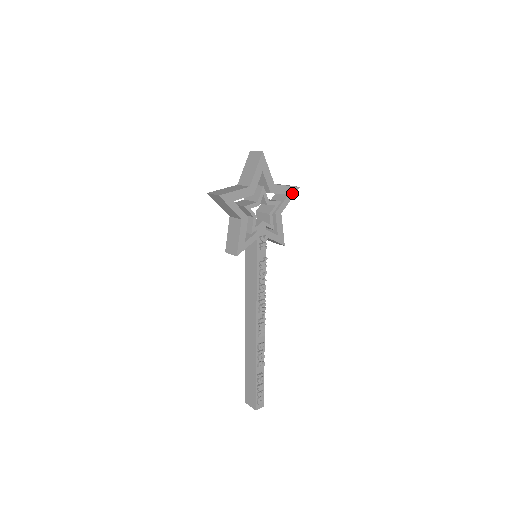
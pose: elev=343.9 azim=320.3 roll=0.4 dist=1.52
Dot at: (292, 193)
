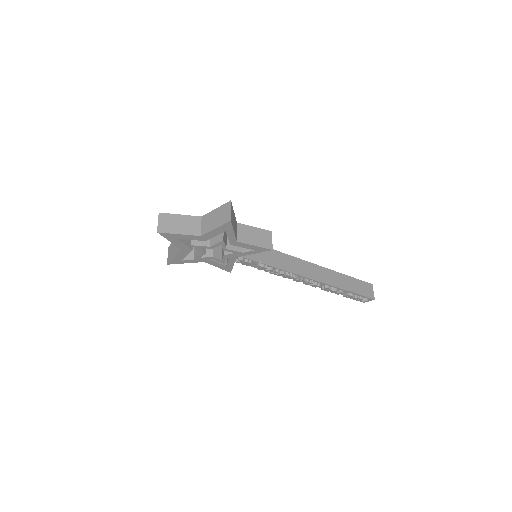
Dot at: (229, 228)
